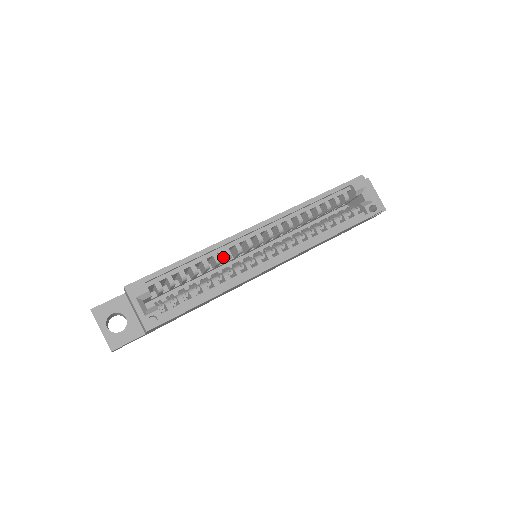
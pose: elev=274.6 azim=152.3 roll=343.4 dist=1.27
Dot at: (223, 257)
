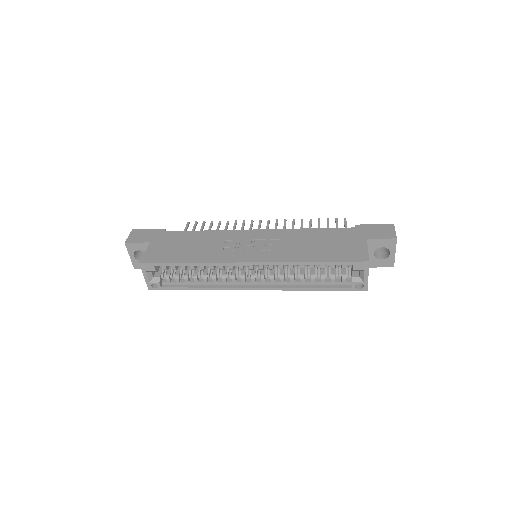
Dot at: occluded
